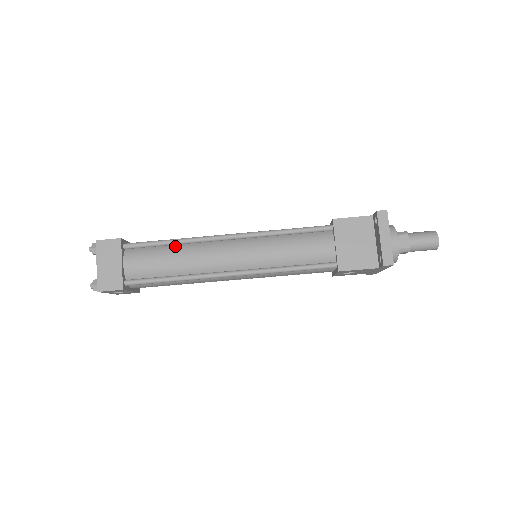
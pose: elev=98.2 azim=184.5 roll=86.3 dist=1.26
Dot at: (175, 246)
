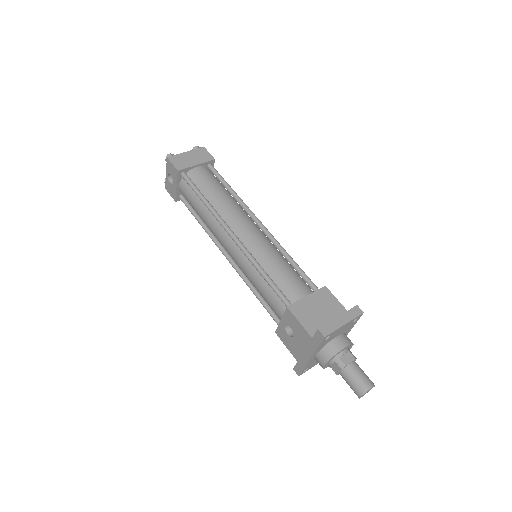
Dot at: (230, 194)
